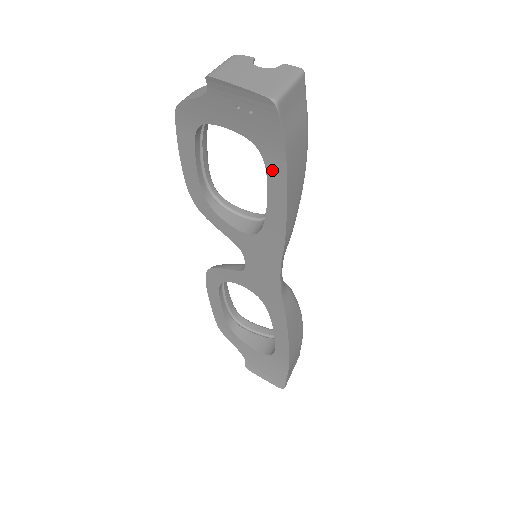
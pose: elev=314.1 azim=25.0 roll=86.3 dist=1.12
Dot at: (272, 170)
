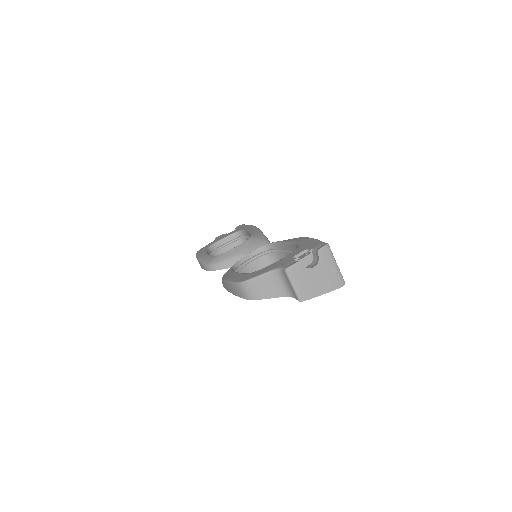
Dot at: occluded
